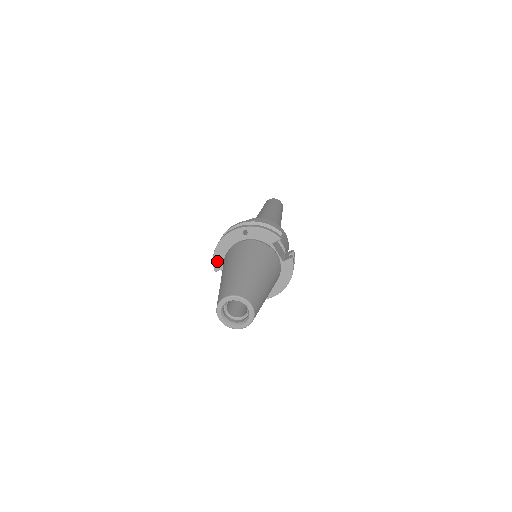
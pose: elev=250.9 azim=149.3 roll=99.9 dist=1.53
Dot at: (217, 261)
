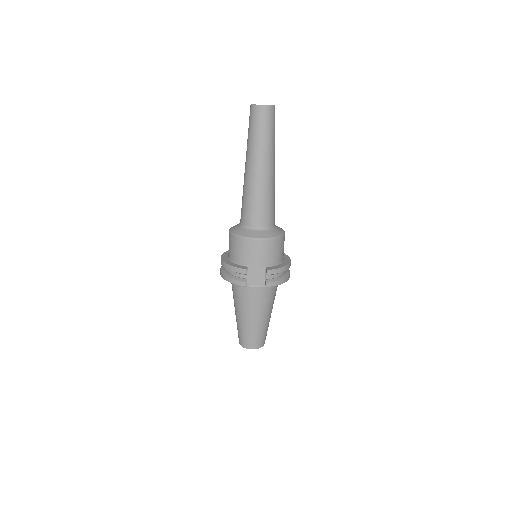
Dot at: occluded
